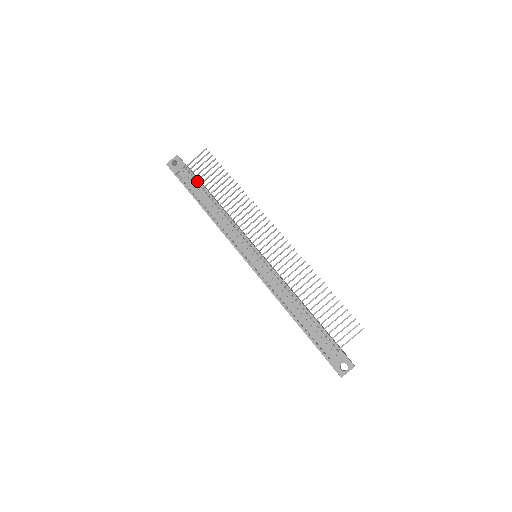
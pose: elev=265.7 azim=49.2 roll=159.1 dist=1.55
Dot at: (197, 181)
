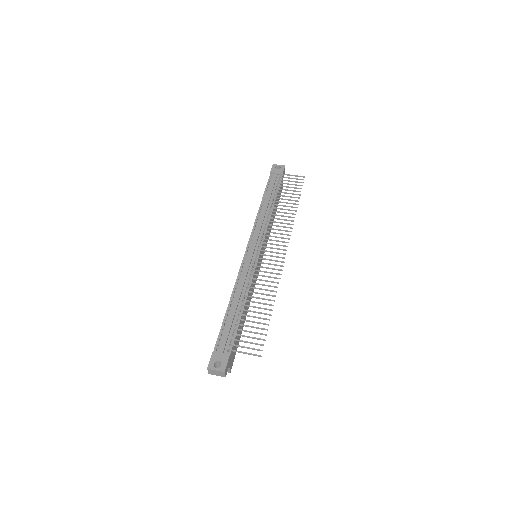
Dot at: (277, 186)
